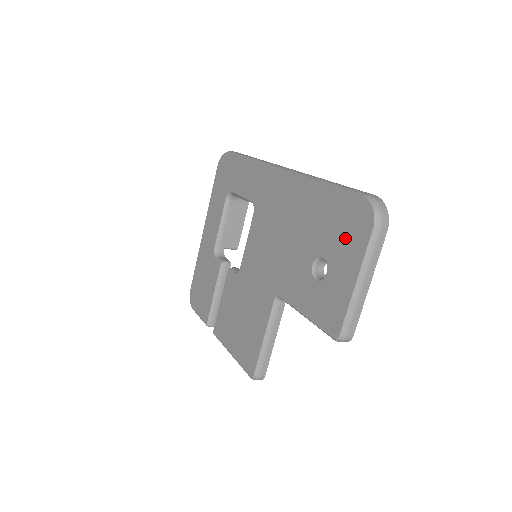
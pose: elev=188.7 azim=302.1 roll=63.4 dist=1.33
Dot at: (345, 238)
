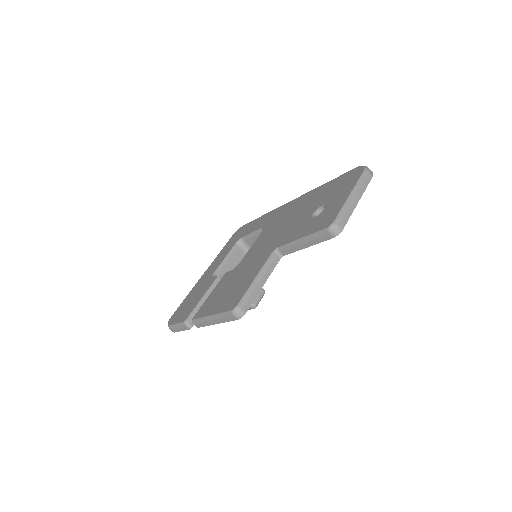
Dot at: (342, 187)
